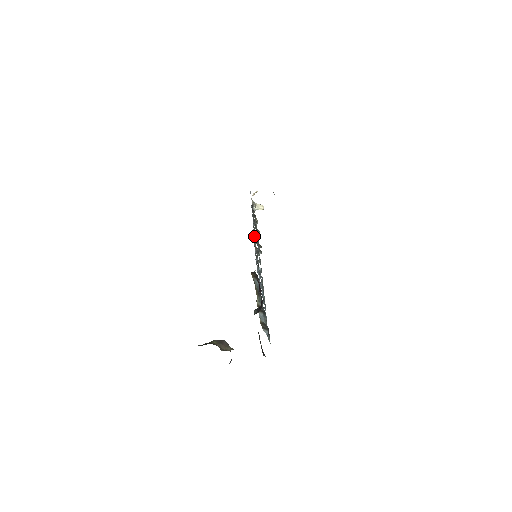
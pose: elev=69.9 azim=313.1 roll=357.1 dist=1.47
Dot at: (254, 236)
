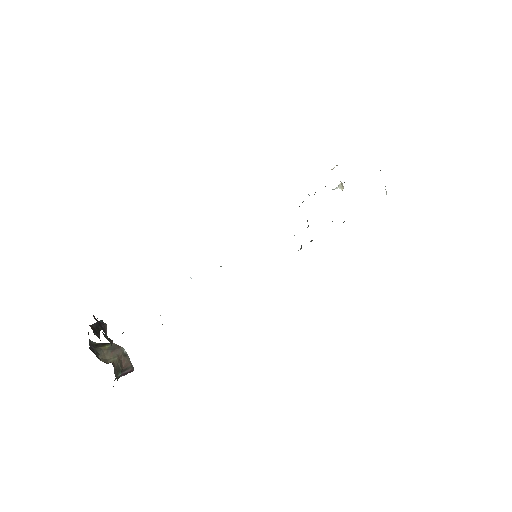
Dot at: occluded
